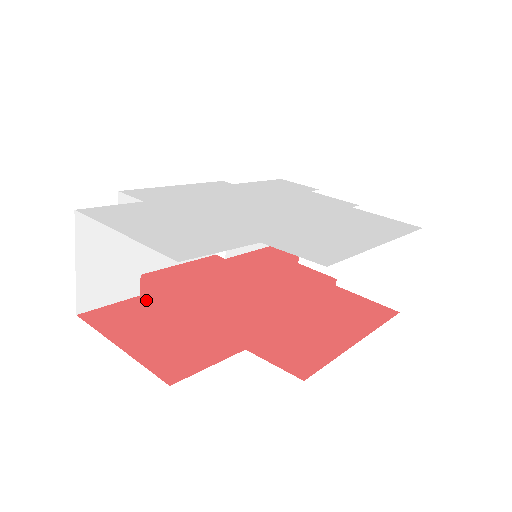
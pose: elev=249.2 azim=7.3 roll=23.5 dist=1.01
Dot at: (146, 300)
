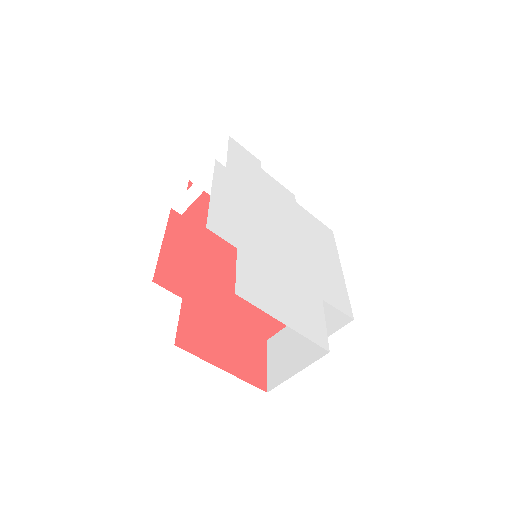
Dot at: (191, 304)
